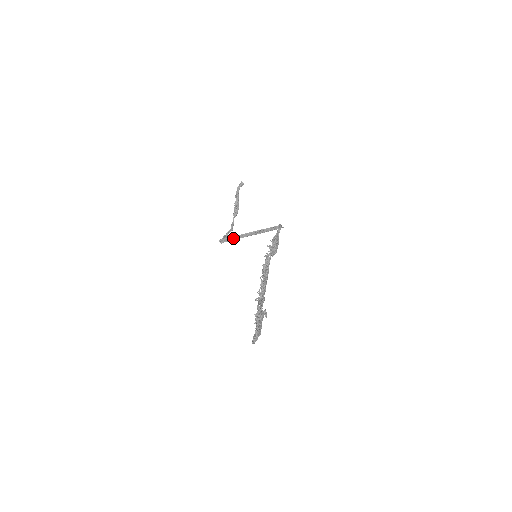
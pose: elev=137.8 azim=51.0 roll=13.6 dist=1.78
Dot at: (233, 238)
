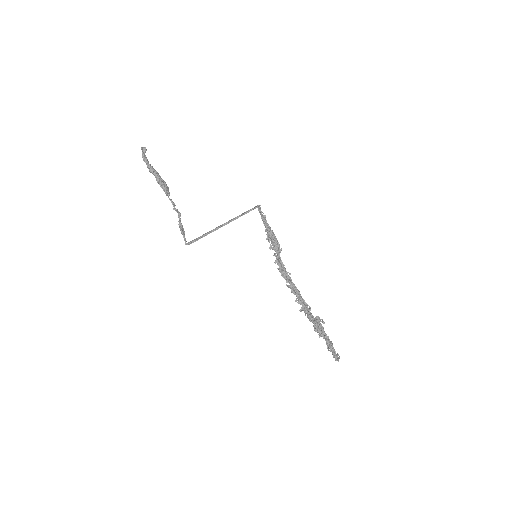
Dot at: (202, 237)
